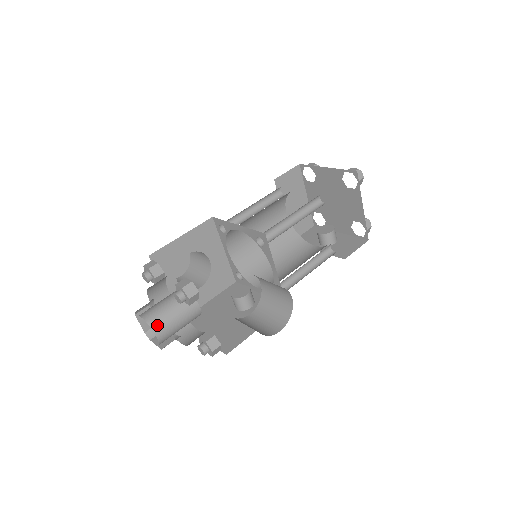
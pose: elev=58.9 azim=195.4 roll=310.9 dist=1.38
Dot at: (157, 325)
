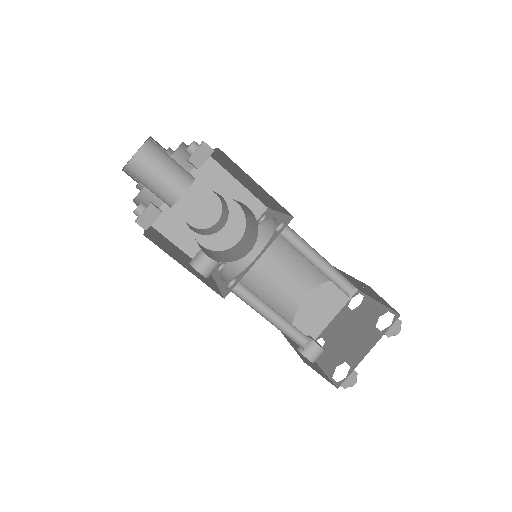
Dot at: (149, 150)
